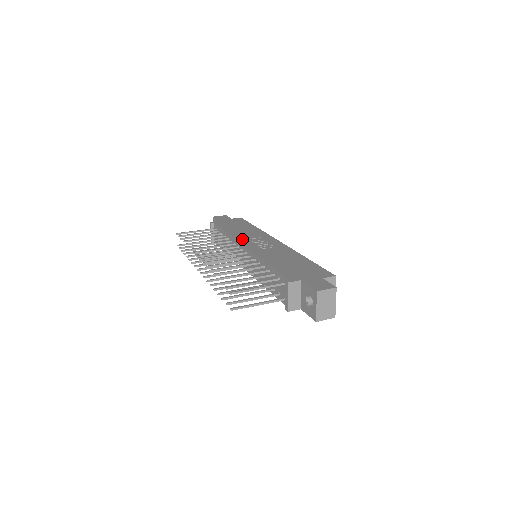
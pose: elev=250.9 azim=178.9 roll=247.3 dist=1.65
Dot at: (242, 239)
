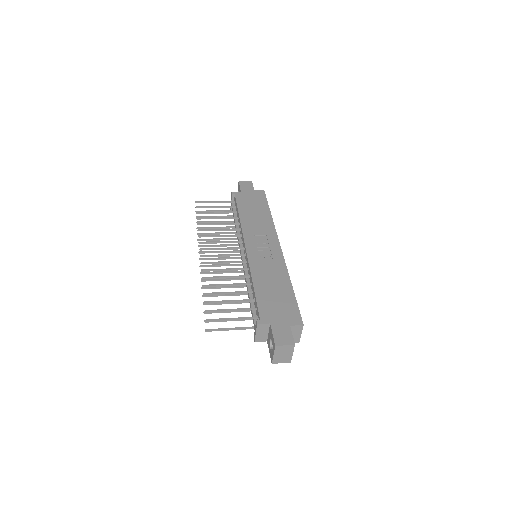
Dot at: (248, 234)
